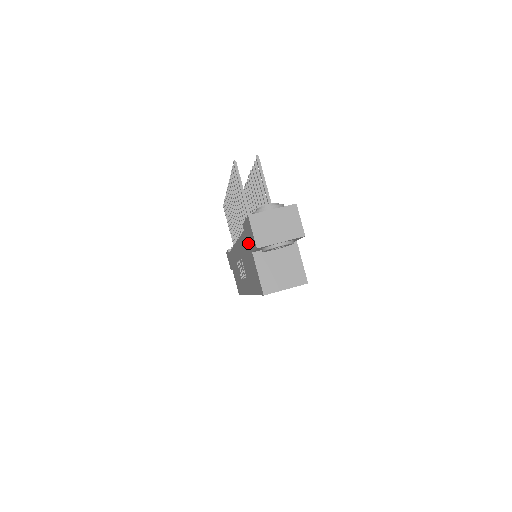
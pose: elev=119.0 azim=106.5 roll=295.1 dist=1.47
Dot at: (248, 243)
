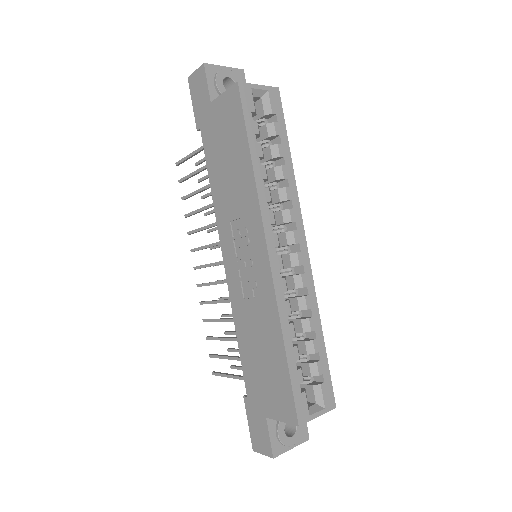
Dot at: (206, 117)
